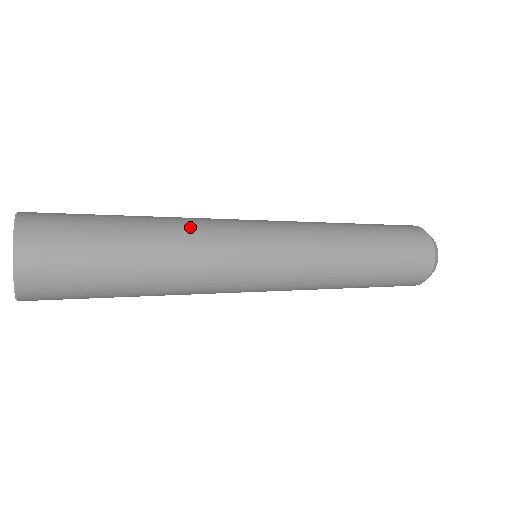
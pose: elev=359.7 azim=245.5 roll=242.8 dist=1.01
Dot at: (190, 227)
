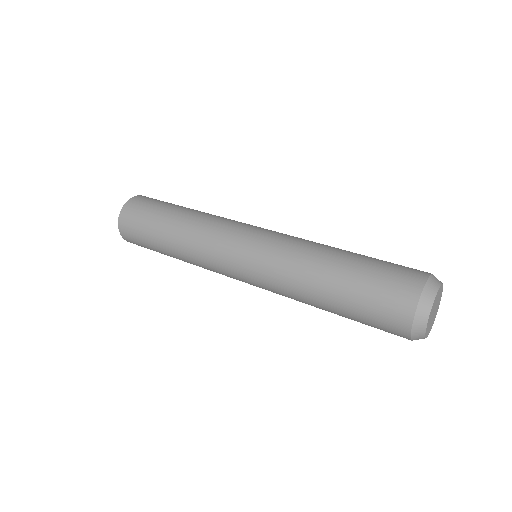
Dot at: (203, 220)
